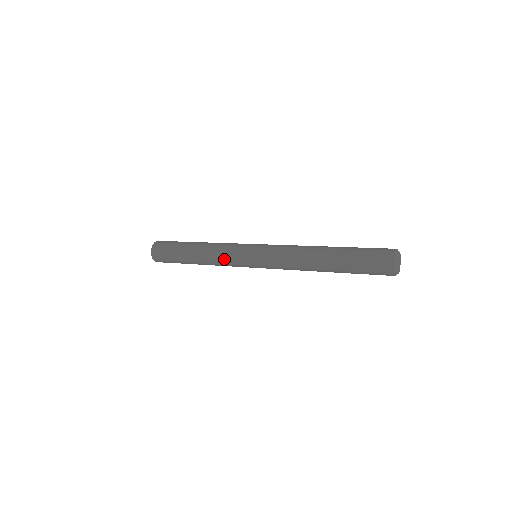
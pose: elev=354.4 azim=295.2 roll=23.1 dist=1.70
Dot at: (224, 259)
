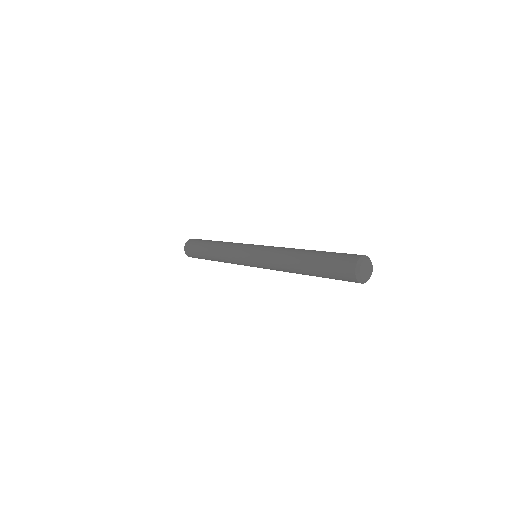
Dot at: (233, 263)
